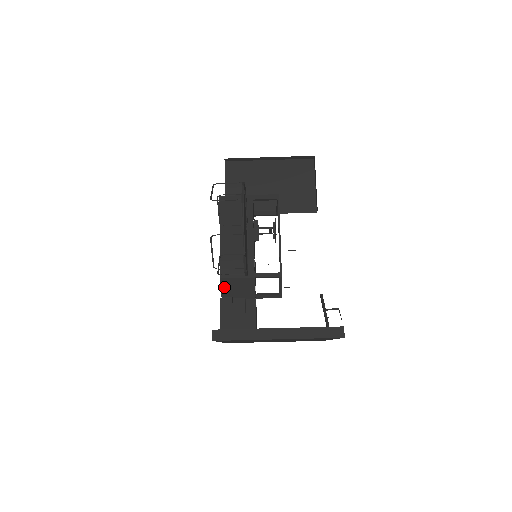
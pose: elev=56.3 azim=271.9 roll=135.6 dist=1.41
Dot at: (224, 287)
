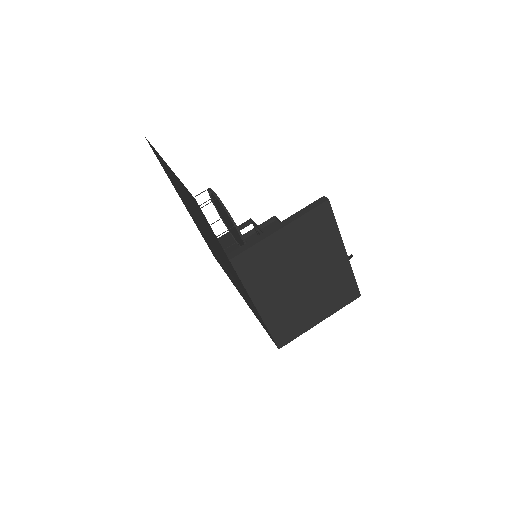
Dot at: occluded
